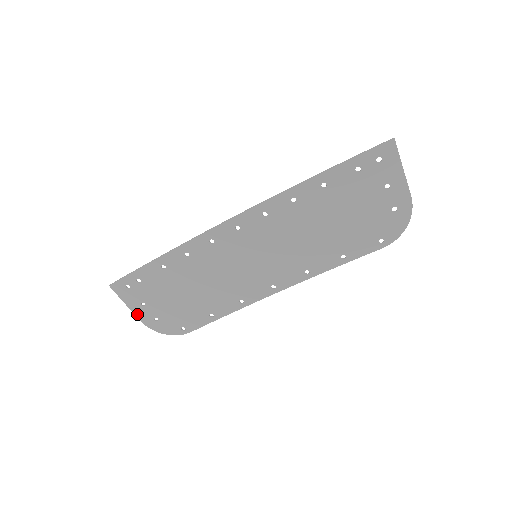
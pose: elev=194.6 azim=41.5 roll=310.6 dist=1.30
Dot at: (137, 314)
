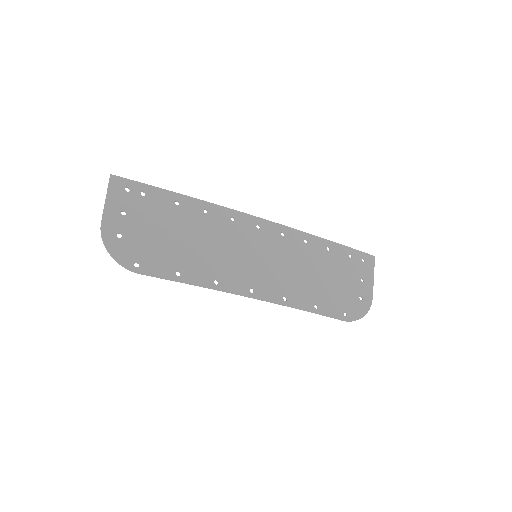
Dot at: (106, 215)
